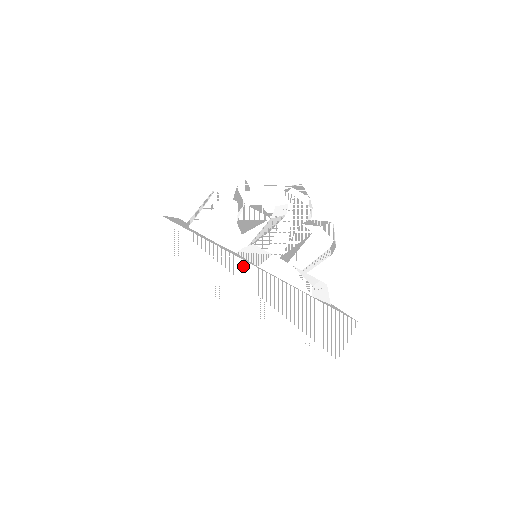
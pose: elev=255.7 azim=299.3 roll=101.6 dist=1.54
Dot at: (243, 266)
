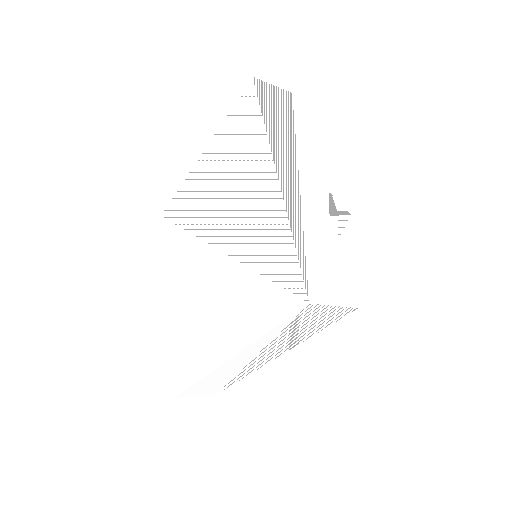
Dot at: (310, 165)
